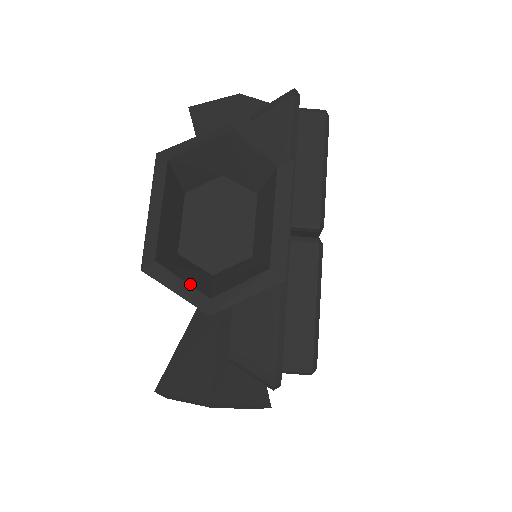
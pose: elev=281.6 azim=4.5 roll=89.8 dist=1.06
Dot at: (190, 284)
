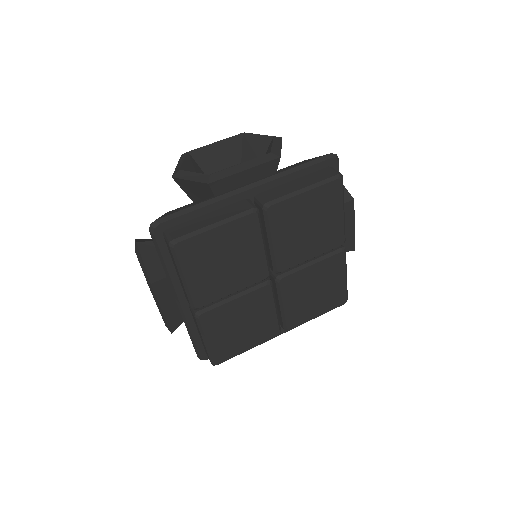
Dot at: (183, 163)
